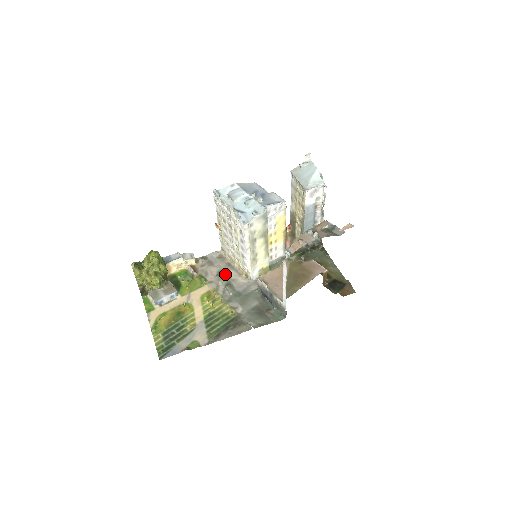
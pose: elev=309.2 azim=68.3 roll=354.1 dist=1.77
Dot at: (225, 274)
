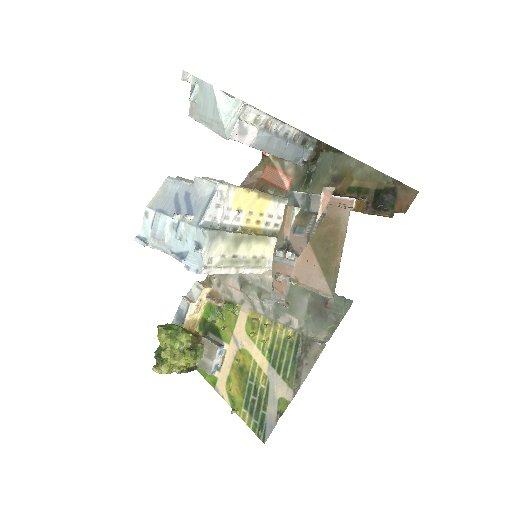
Dot at: (247, 280)
